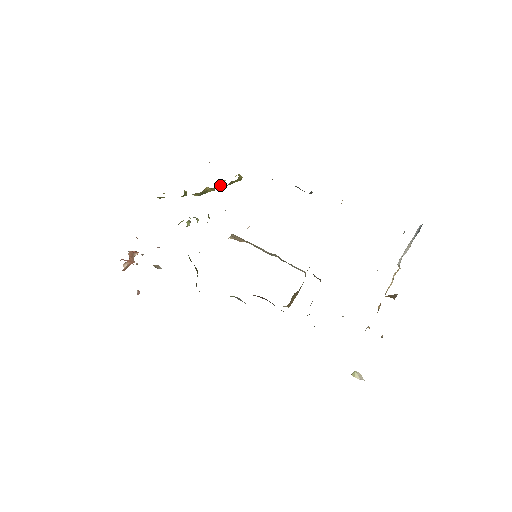
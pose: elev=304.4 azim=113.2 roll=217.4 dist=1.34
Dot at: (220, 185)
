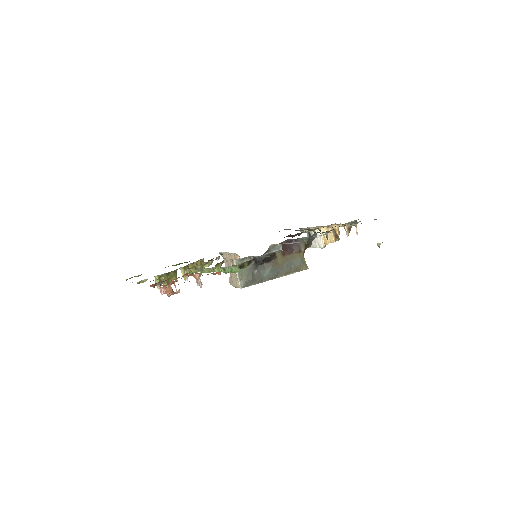
Dot at: (196, 263)
